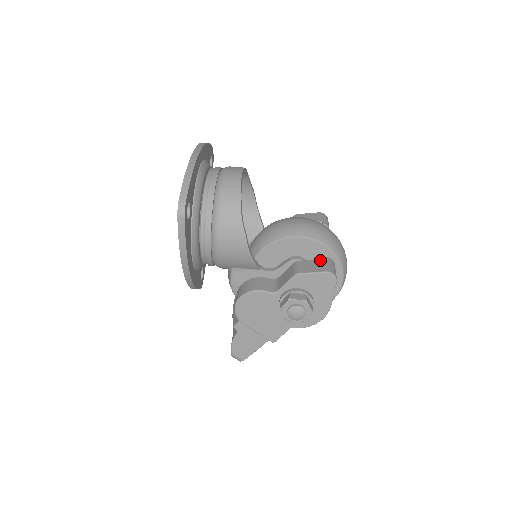
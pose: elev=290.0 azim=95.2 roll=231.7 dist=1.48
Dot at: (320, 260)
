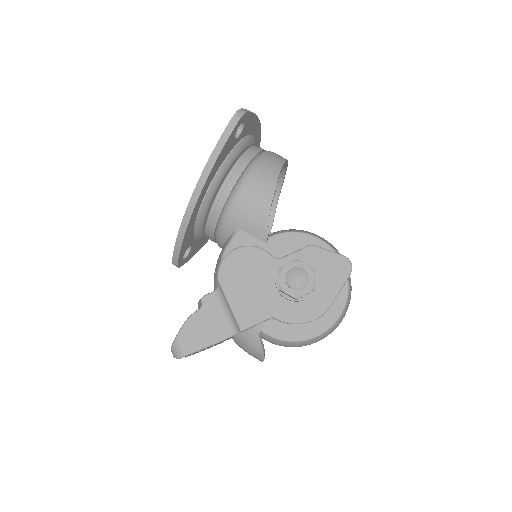
Dot at: occluded
